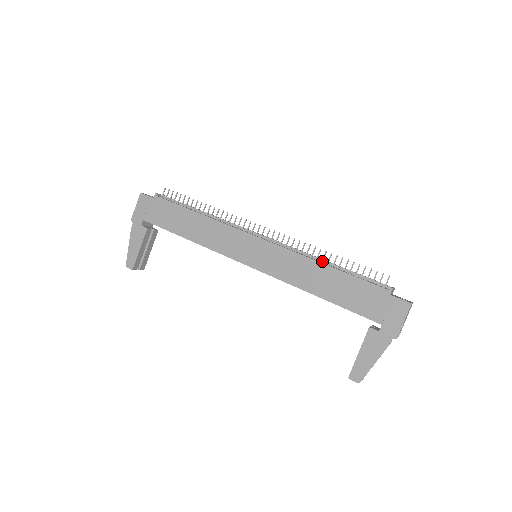
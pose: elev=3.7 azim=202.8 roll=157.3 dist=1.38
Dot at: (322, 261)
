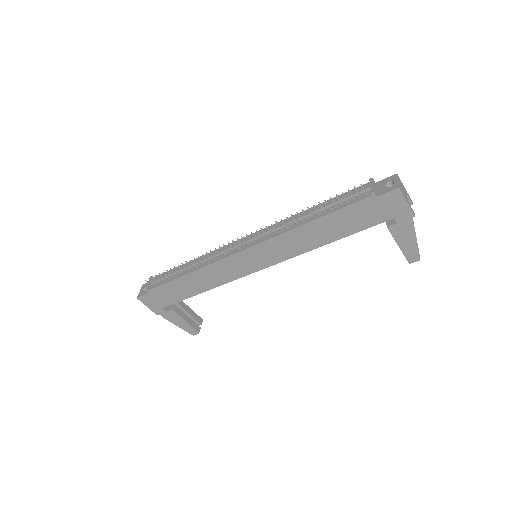
Dot at: (302, 221)
